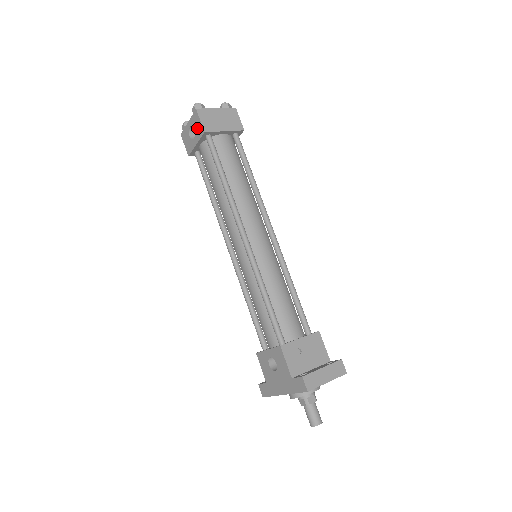
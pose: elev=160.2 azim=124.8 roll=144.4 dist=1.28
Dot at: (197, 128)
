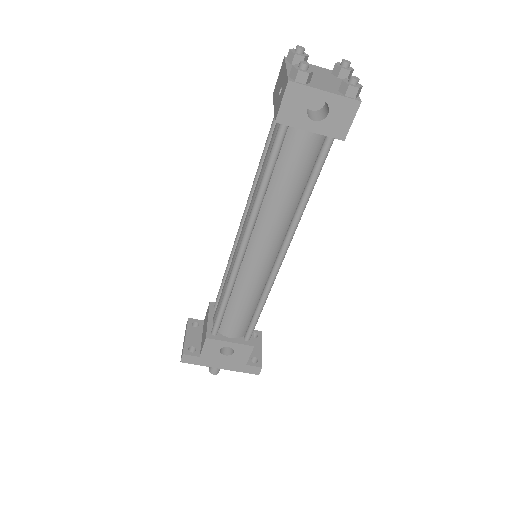
Dot at: (337, 121)
